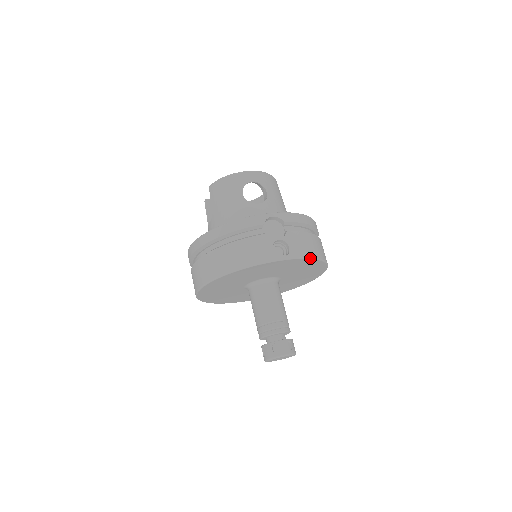
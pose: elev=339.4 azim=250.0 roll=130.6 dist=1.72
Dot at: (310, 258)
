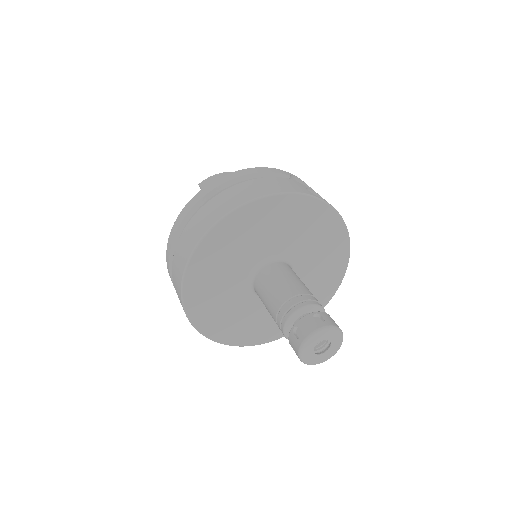
Dot at: (344, 222)
